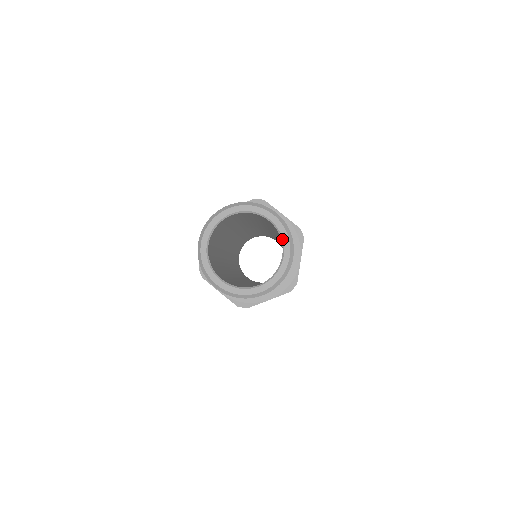
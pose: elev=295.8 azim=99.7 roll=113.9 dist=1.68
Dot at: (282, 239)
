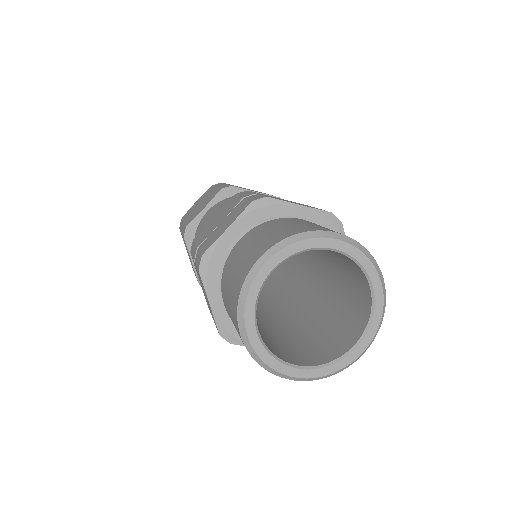
Dot at: (362, 268)
